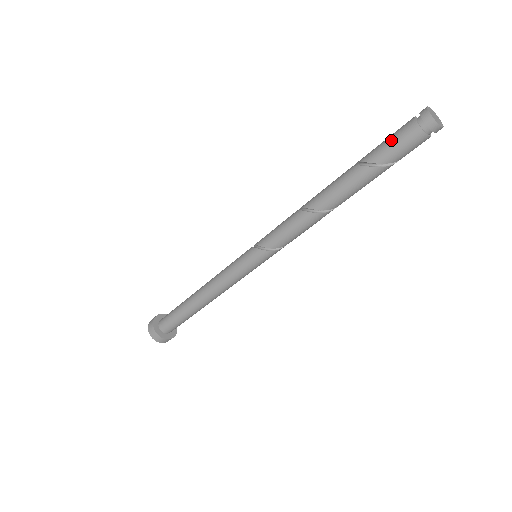
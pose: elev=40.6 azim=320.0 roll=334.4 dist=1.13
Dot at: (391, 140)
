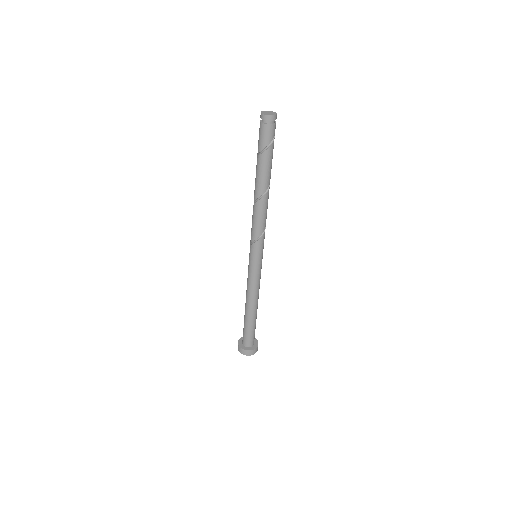
Dot at: occluded
